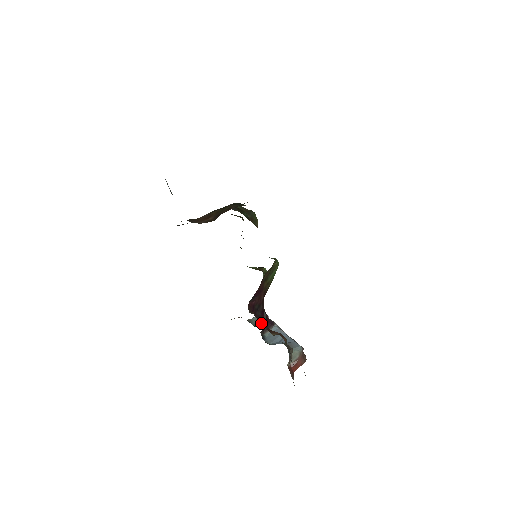
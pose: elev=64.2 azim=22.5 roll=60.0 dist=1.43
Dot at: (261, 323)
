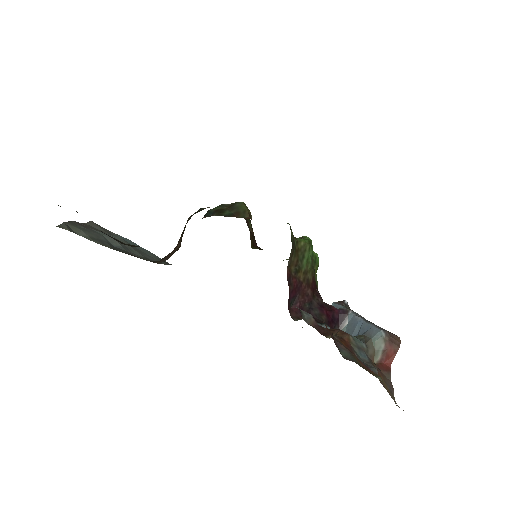
Dot at: (325, 322)
